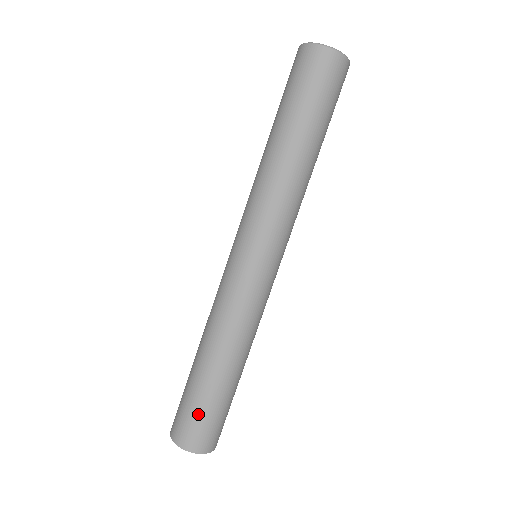
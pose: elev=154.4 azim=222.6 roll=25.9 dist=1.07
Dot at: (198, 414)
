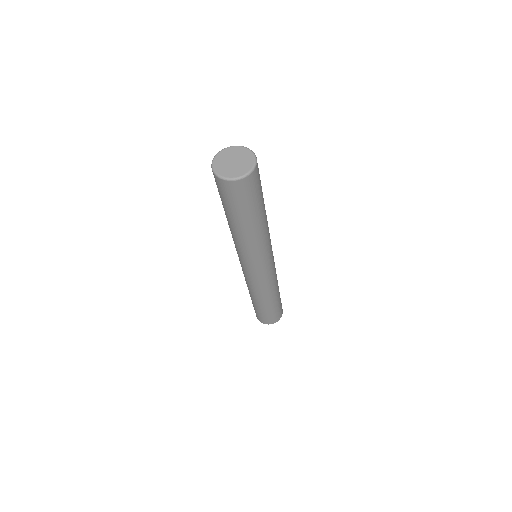
Dot at: (267, 316)
